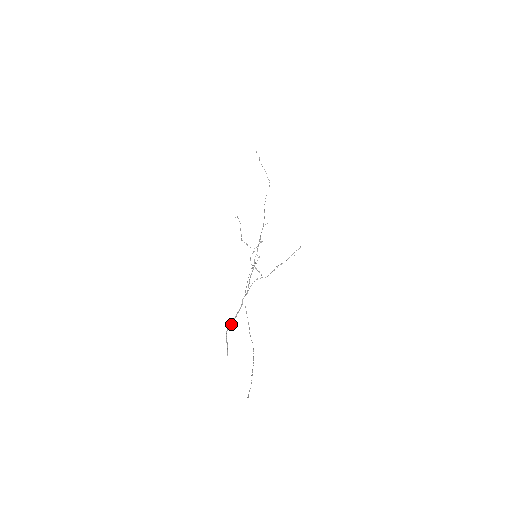
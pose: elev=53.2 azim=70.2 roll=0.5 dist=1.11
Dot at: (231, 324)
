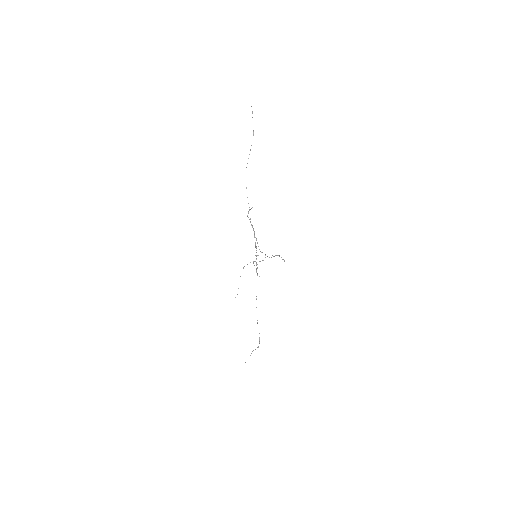
Dot at: occluded
